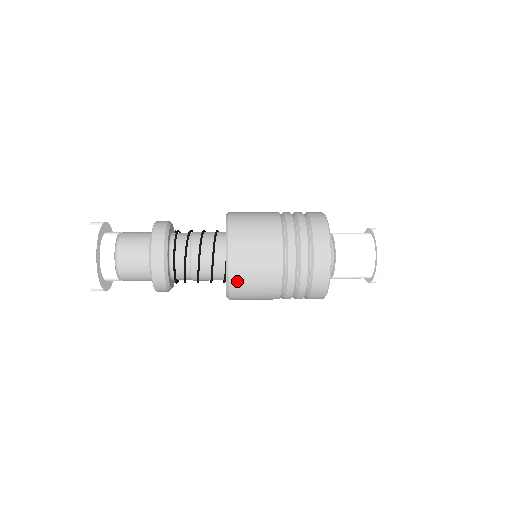
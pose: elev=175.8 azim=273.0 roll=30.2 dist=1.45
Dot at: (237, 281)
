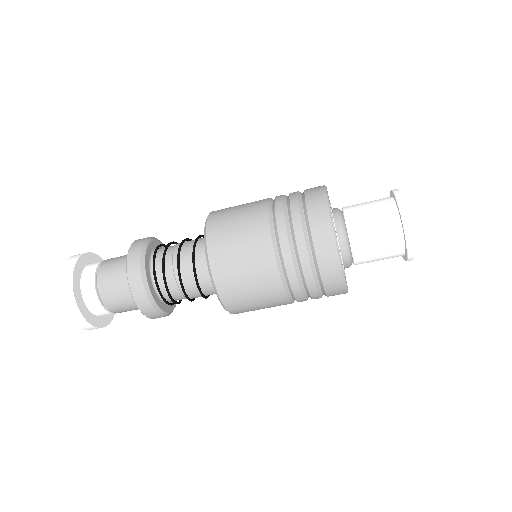
Dot at: (218, 212)
